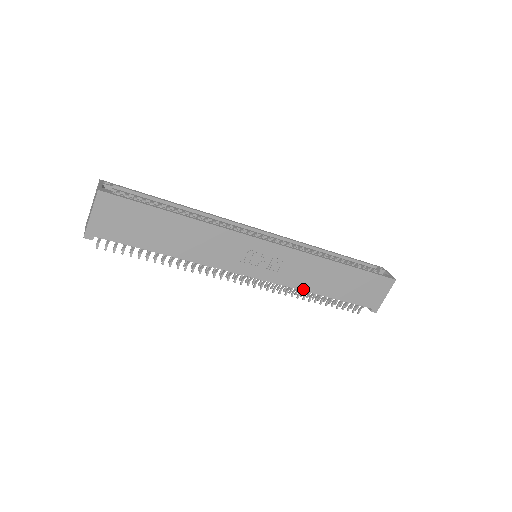
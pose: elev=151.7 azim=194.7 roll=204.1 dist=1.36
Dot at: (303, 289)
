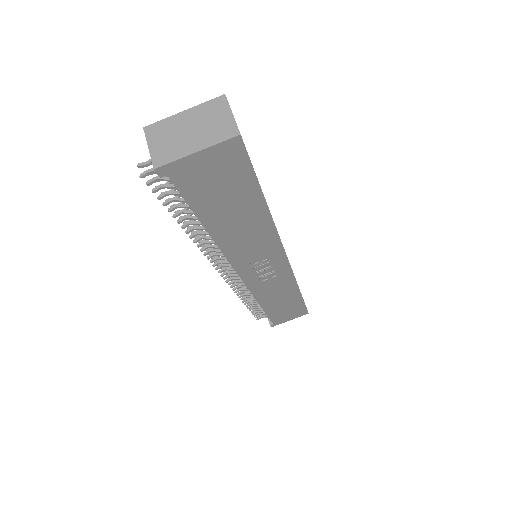
Dot at: (258, 299)
